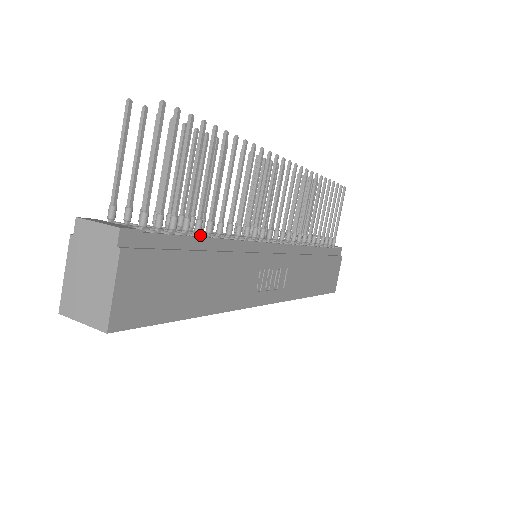
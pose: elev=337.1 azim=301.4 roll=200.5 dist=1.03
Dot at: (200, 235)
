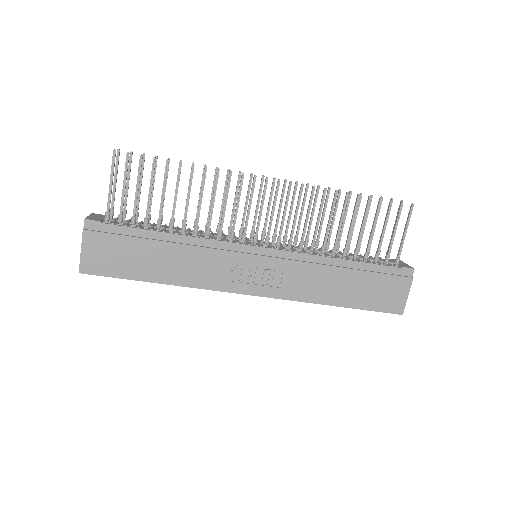
Dot at: (163, 230)
